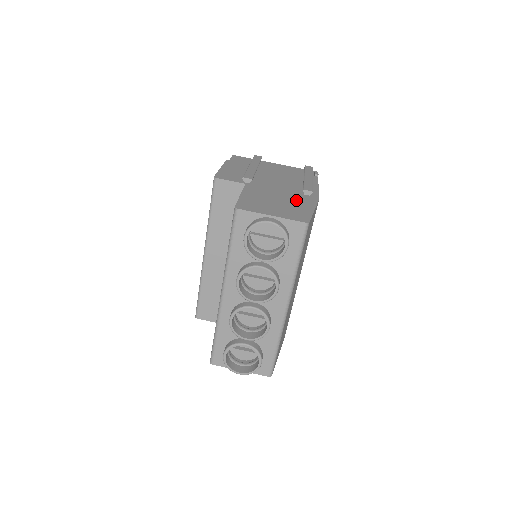
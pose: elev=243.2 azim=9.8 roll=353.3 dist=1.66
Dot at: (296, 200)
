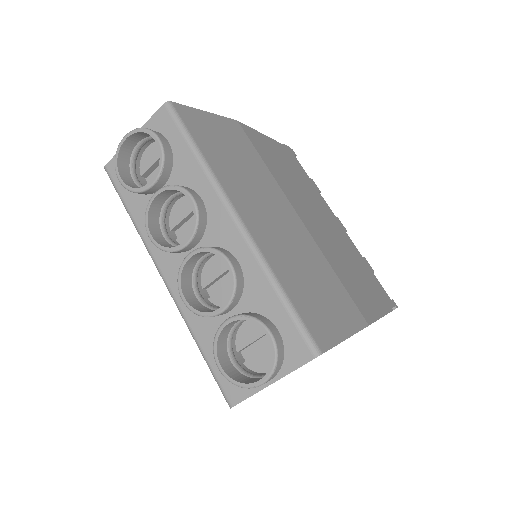
Dot at: occluded
